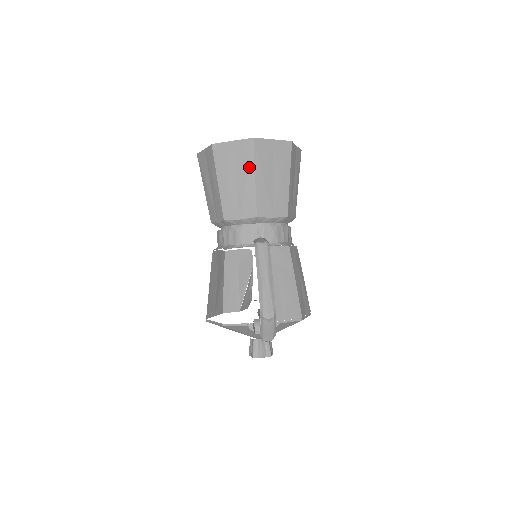
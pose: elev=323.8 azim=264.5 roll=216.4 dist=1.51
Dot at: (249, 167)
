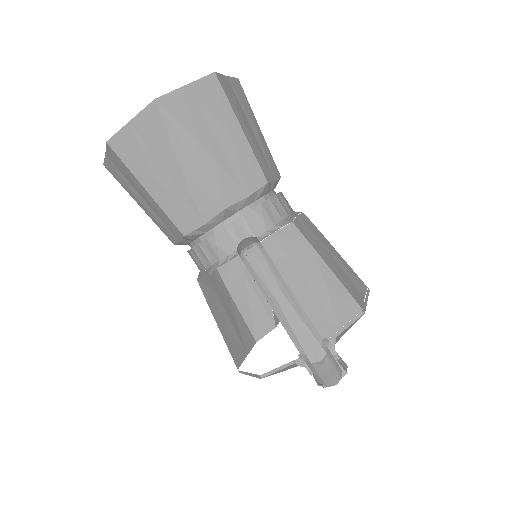
Dot at: (174, 145)
